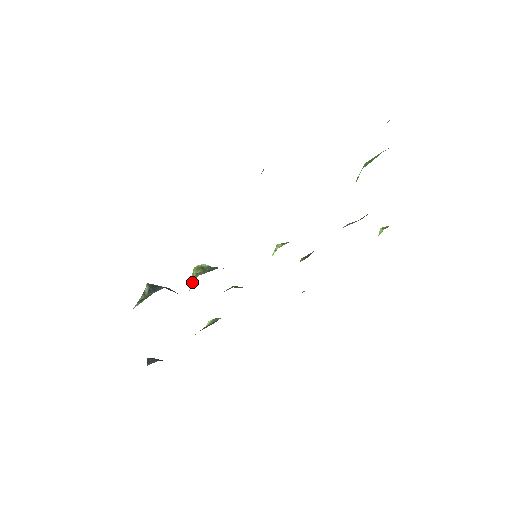
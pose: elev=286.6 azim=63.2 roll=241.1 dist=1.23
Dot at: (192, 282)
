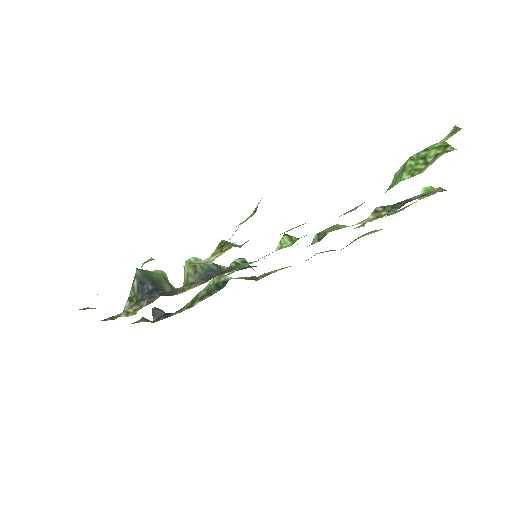
Dot at: (184, 278)
